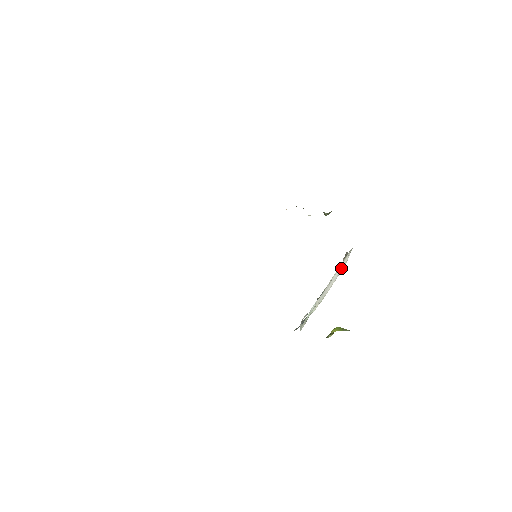
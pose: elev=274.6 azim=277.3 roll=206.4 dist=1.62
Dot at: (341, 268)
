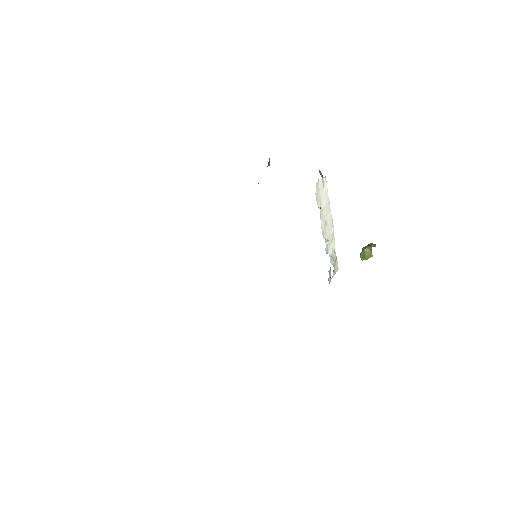
Dot at: (324, 196)
